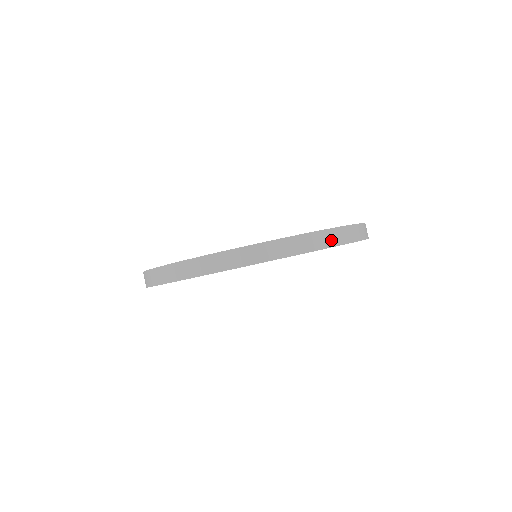
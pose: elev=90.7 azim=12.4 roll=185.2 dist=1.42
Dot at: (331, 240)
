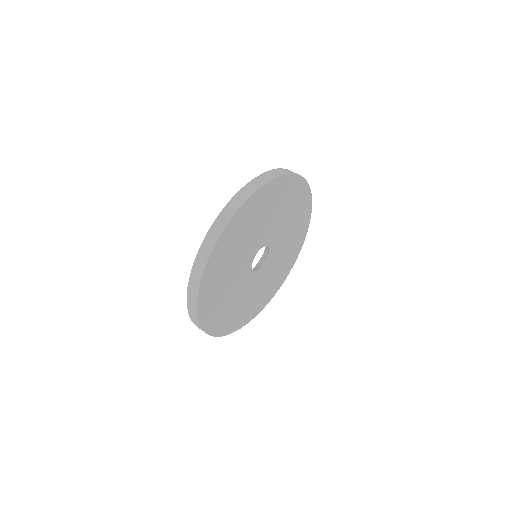
Dot at: (249, 191)
